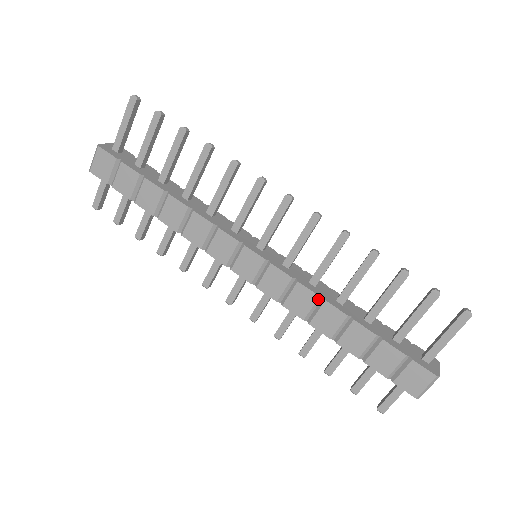
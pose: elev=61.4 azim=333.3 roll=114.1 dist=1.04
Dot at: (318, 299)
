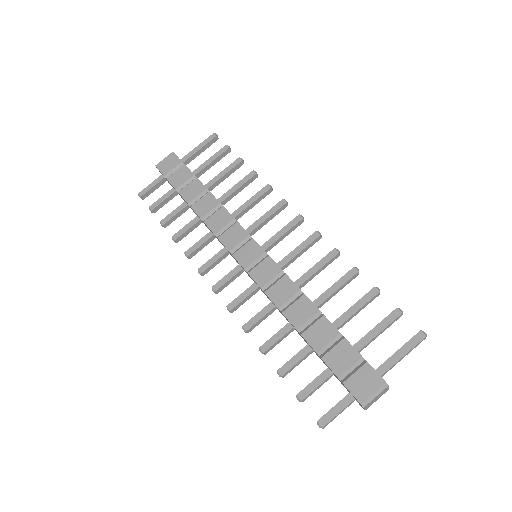
Dot at: (298, 292)
